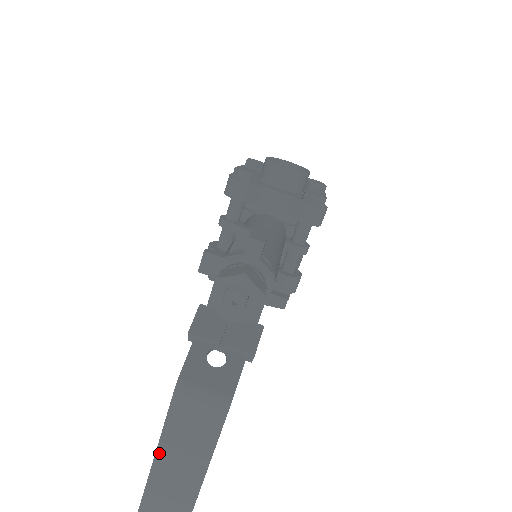
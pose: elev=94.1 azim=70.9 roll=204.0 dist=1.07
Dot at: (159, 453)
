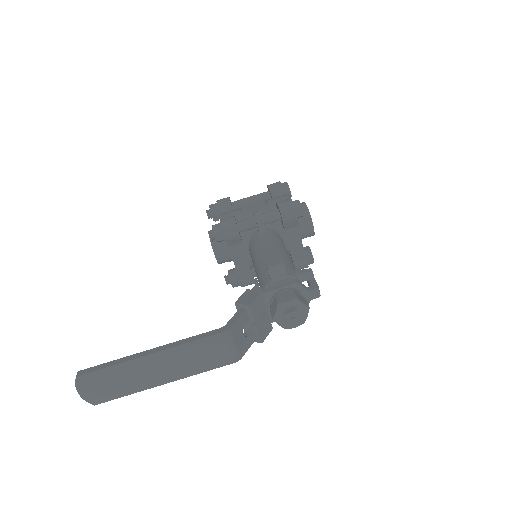
Dot at: (162, 353)
